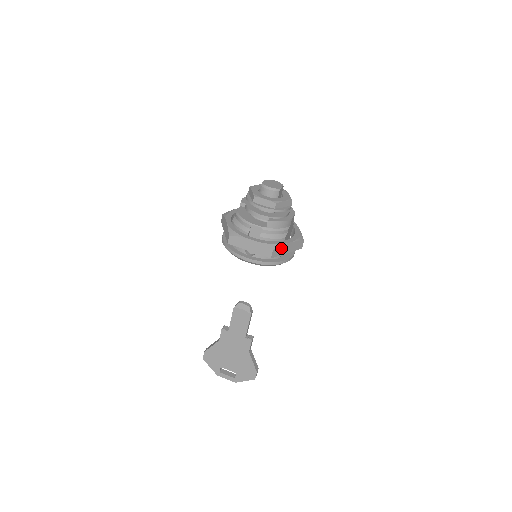
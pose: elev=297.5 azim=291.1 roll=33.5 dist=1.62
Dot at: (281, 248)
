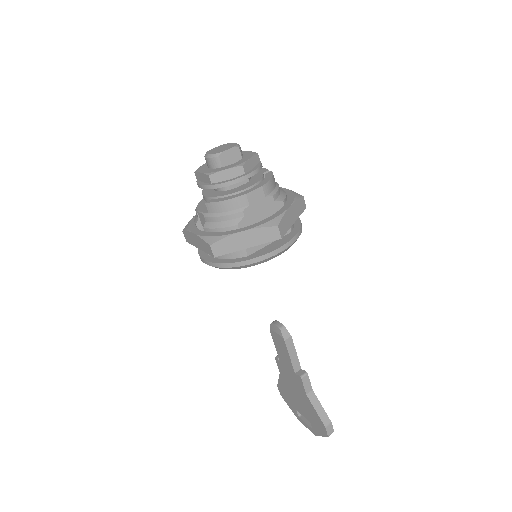
Dot at: (228, 241)
